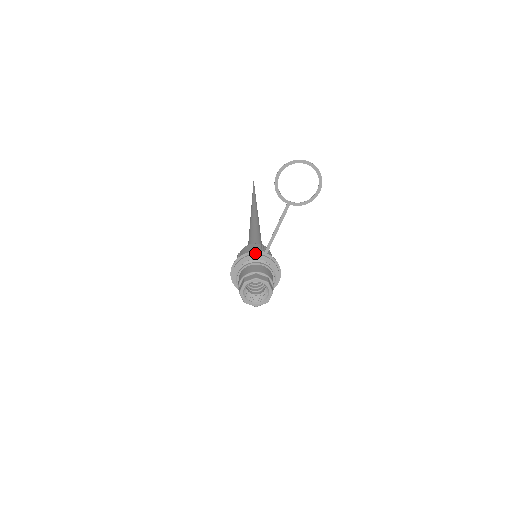
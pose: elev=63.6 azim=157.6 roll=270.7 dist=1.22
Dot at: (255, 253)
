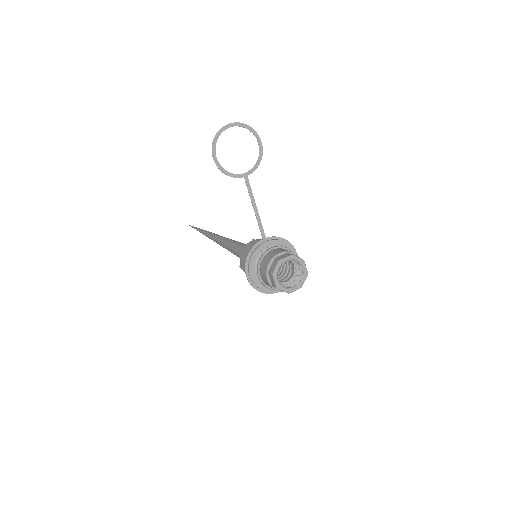
Dot at: (256, 247)
